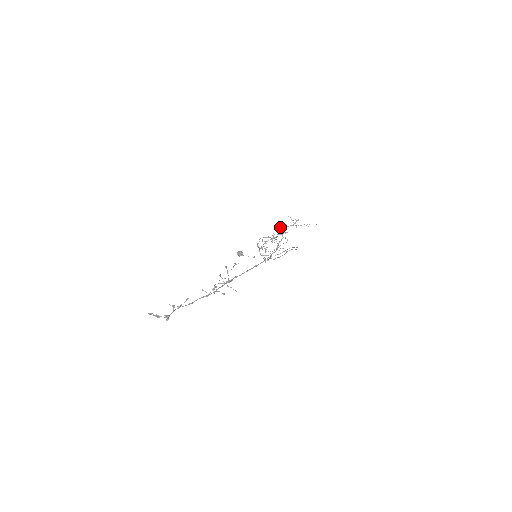
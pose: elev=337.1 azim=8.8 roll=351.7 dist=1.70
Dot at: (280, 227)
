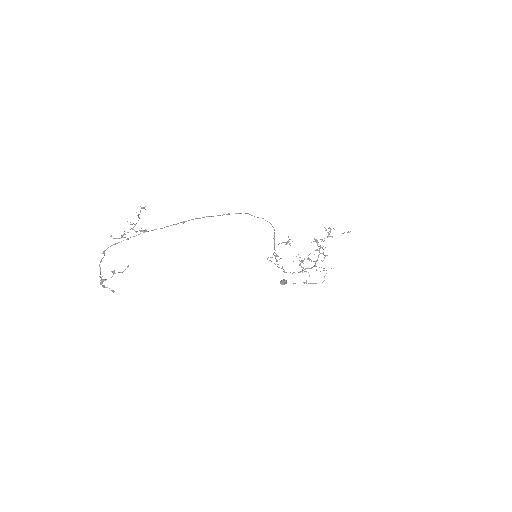
Dot at: (315, 241)
